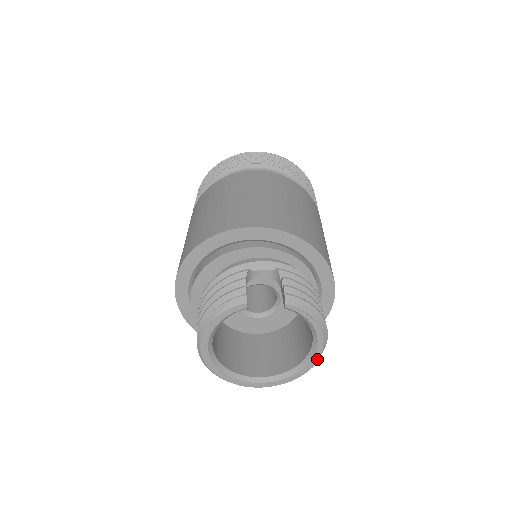
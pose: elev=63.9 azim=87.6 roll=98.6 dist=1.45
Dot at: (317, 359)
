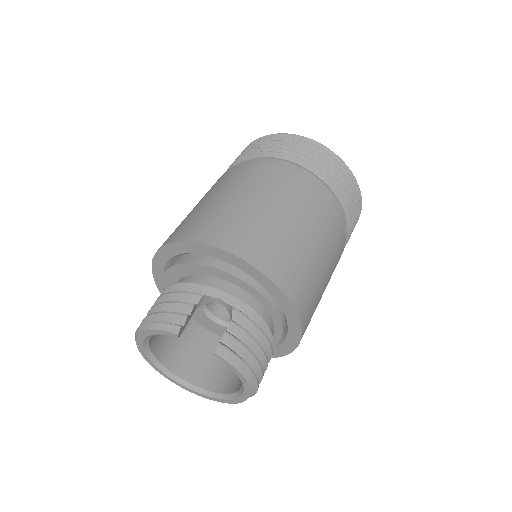
Dot at: (242, 401)
